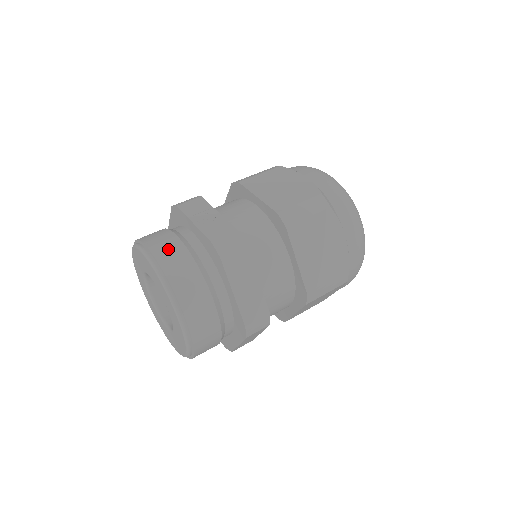
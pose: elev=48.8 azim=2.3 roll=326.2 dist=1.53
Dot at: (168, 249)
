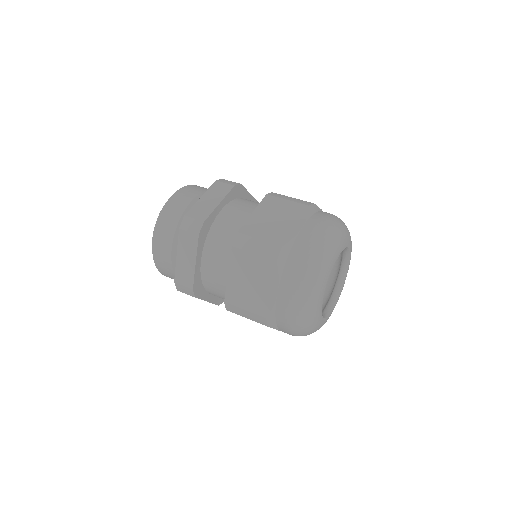
Dot at: occluded
